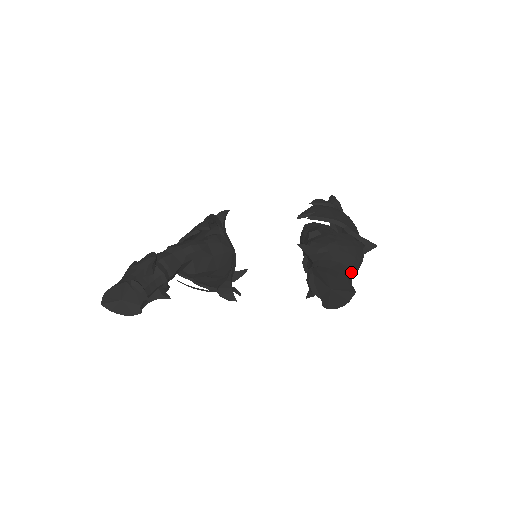
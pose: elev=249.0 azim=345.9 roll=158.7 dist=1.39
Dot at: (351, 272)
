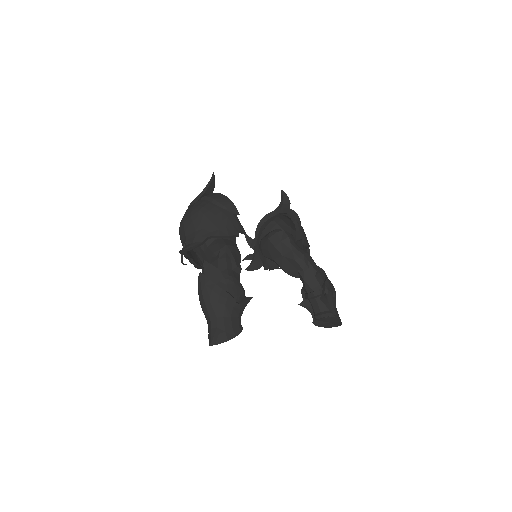
Dot at: occluded
